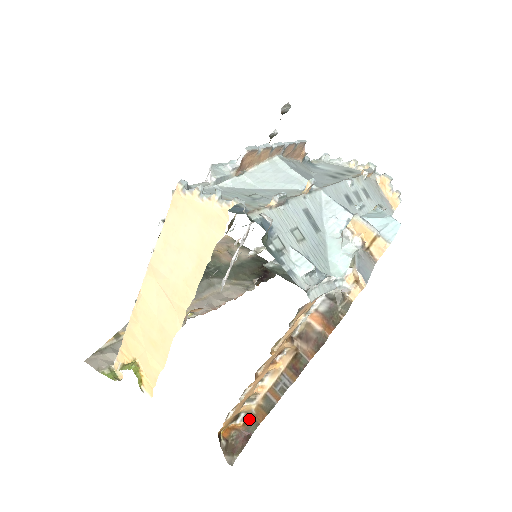
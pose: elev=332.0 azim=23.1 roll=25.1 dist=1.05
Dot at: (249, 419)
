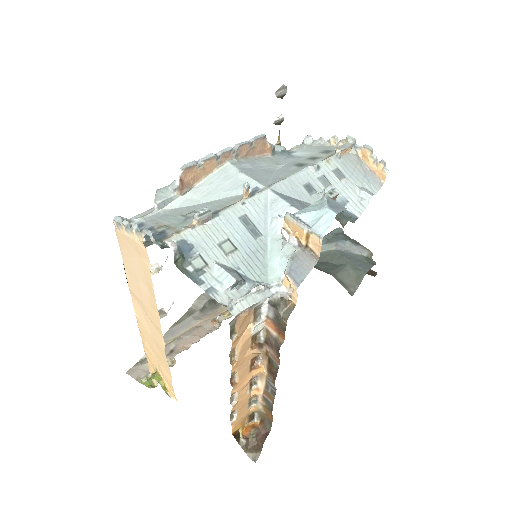
Dot at: (263, 418)
